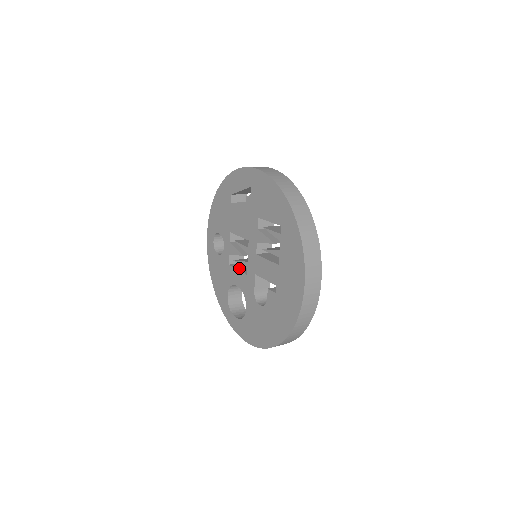
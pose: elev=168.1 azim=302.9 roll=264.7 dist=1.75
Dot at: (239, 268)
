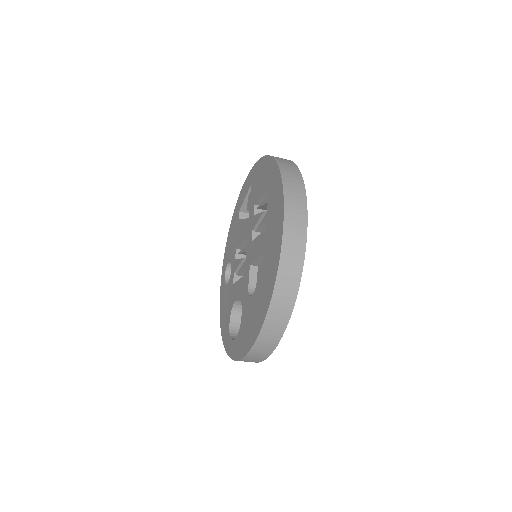
Dot at: occluded
